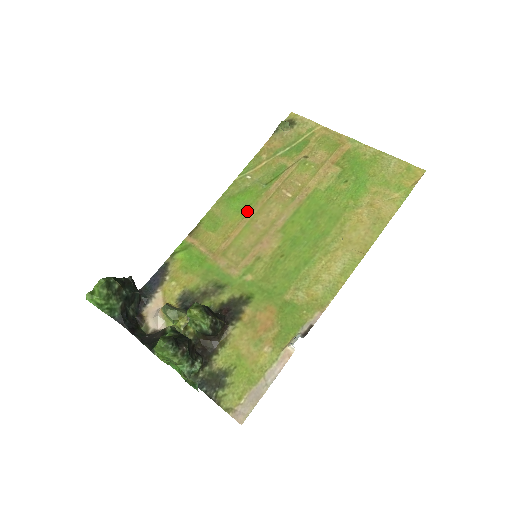
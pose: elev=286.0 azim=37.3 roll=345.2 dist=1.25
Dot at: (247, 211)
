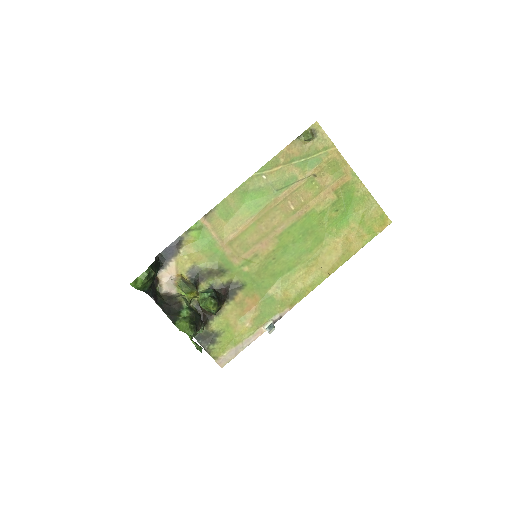
Dot at: (256, 211)
